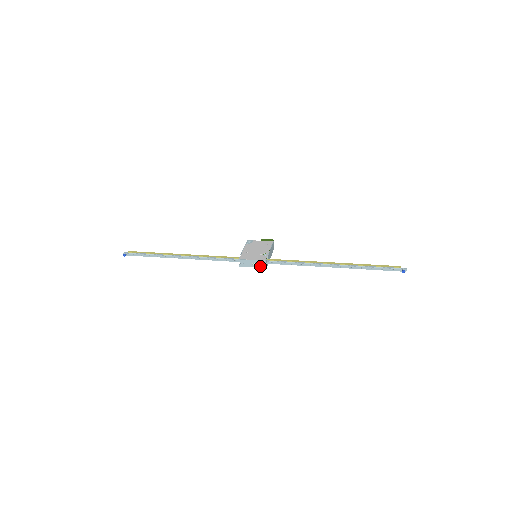
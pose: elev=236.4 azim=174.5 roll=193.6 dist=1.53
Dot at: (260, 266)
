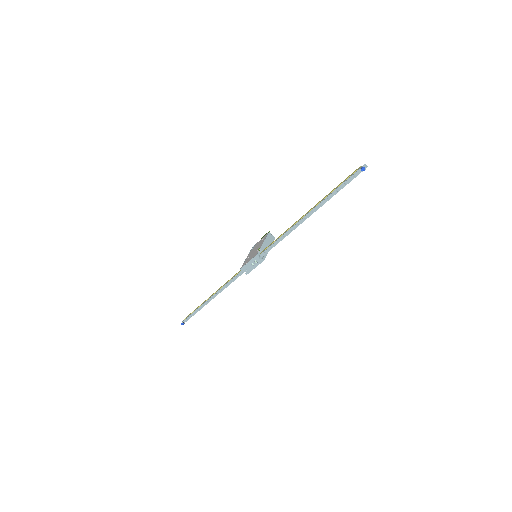
Dot at: (258, 263)
